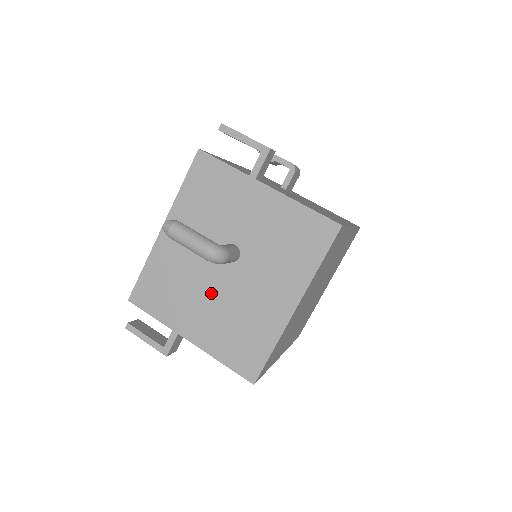
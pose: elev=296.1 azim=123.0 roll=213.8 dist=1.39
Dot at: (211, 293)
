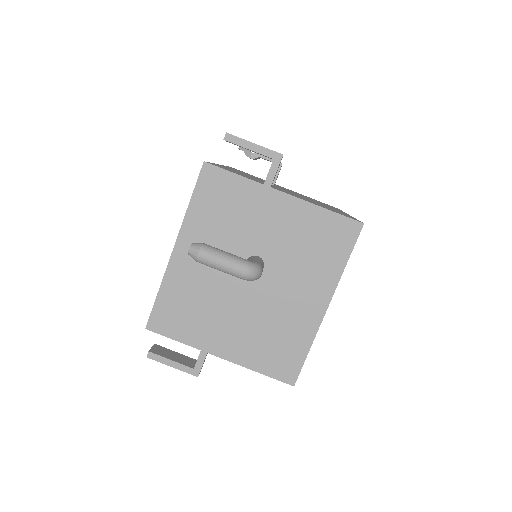
Dot at: (238, 307)
